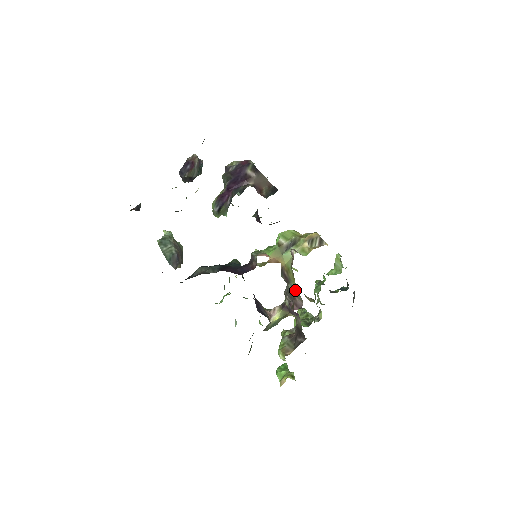
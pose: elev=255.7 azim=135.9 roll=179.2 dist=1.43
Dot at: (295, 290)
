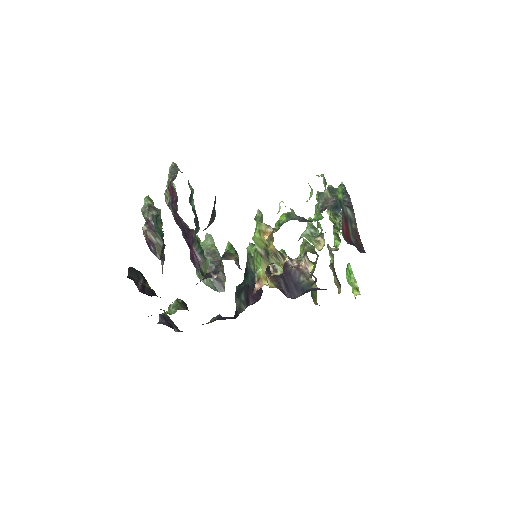
Dot at: occluded
